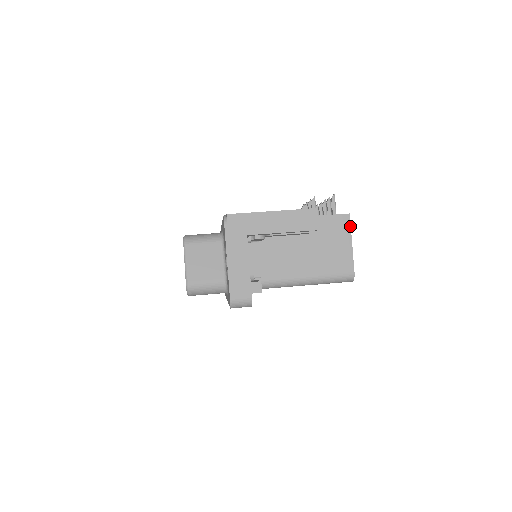
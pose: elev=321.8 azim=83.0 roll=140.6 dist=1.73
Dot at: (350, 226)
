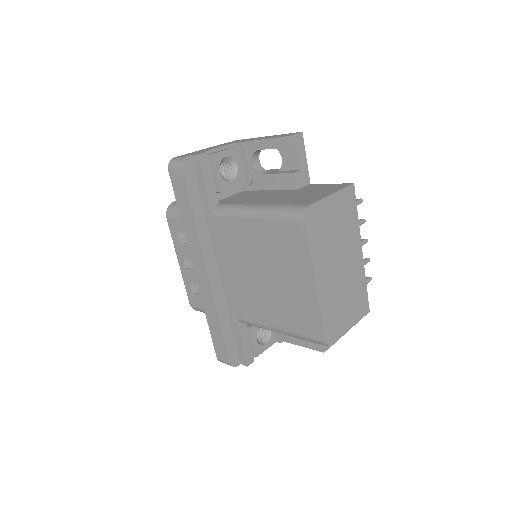
Dot at: (345, 187)
